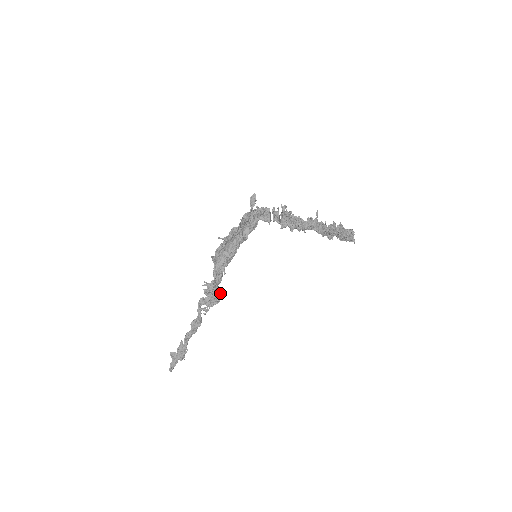
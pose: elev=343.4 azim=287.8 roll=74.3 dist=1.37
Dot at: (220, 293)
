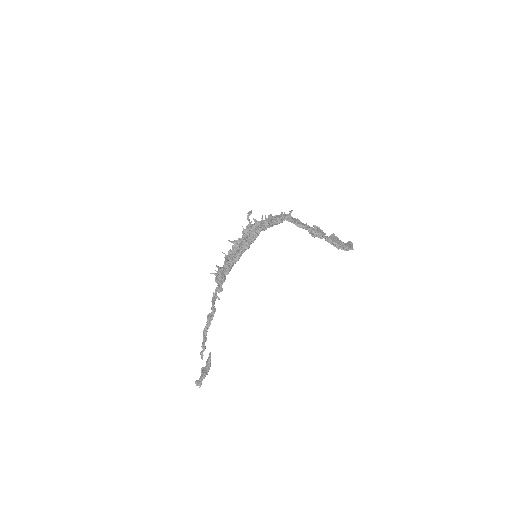
Dot at: (223, 277)
